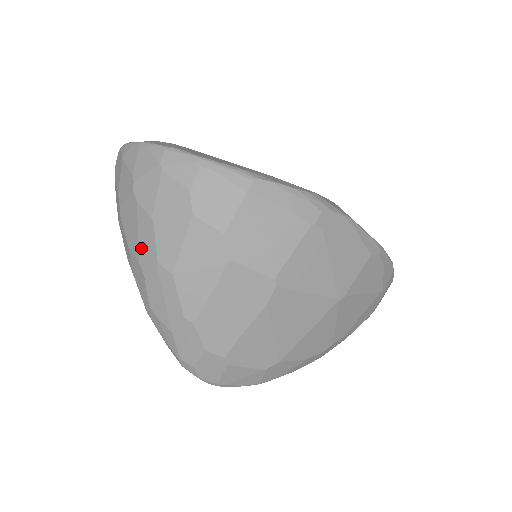
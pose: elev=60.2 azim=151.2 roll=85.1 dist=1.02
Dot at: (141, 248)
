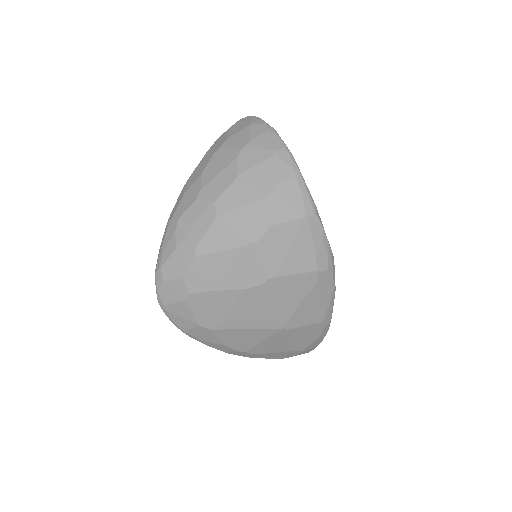
Dot at: (212, 183)
